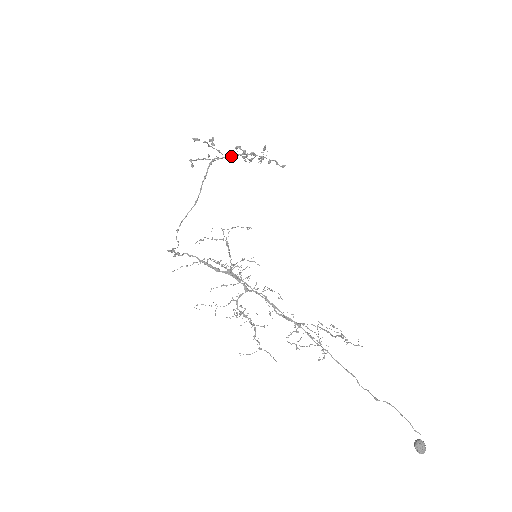
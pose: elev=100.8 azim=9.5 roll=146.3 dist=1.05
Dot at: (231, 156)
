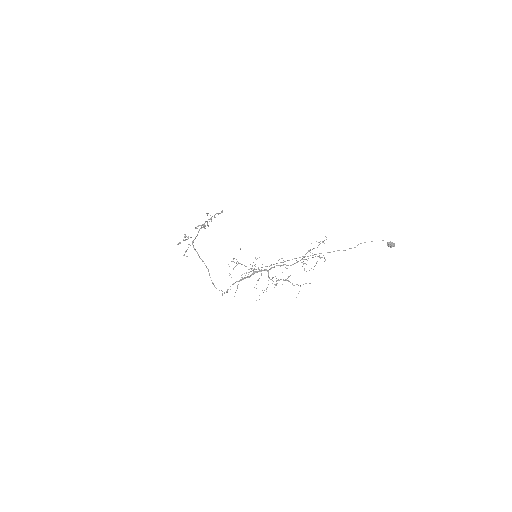
Dot at: (197, 234)
